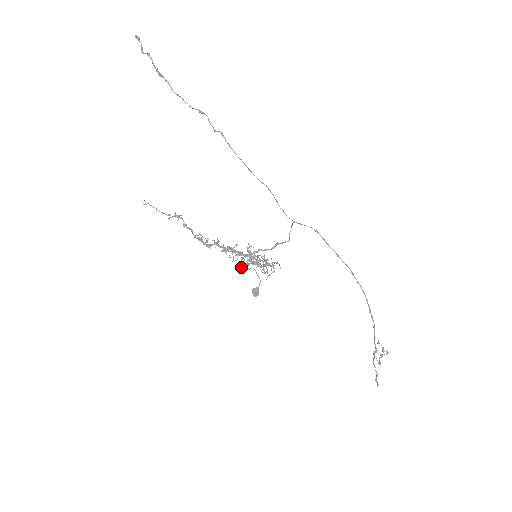
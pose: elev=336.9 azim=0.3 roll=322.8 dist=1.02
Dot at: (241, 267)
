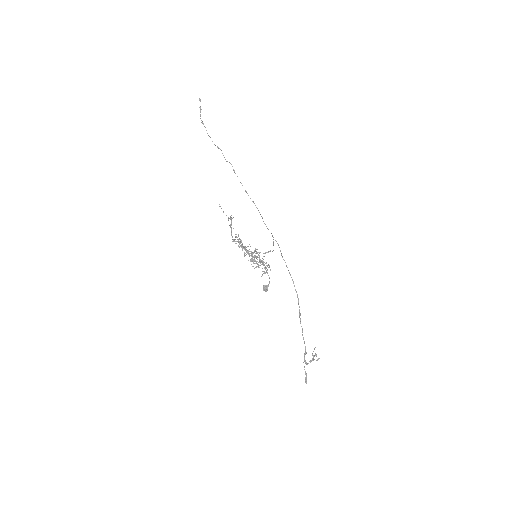
Dot at: occluded
